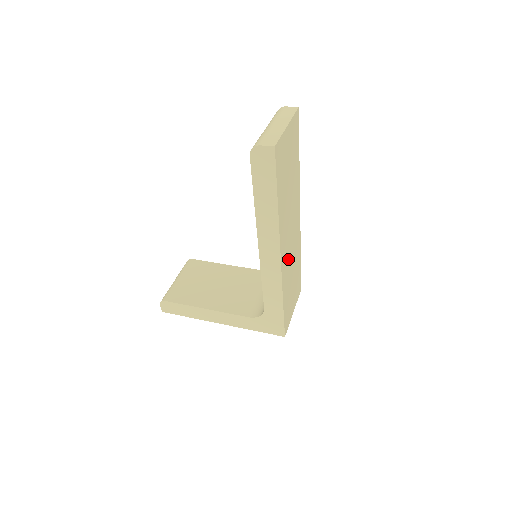
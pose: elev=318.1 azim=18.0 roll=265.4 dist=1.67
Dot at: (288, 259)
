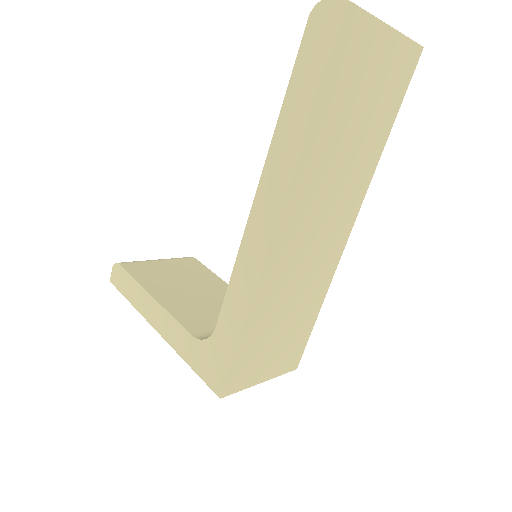
Dot at: (291, 266)
